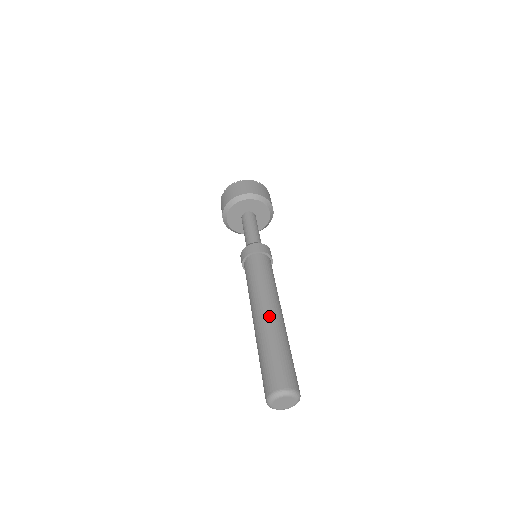
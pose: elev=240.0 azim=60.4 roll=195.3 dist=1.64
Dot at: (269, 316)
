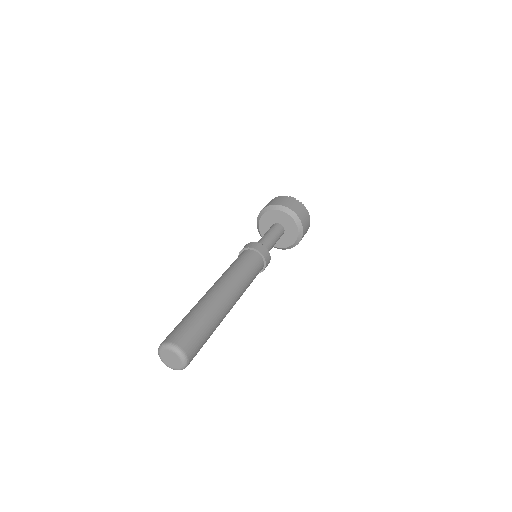
Dot at: (214, 292)
